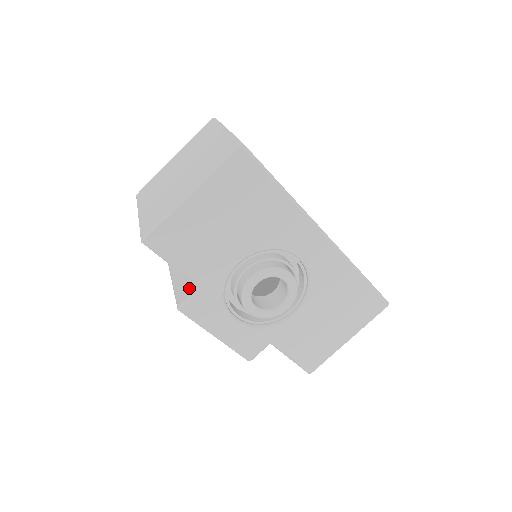
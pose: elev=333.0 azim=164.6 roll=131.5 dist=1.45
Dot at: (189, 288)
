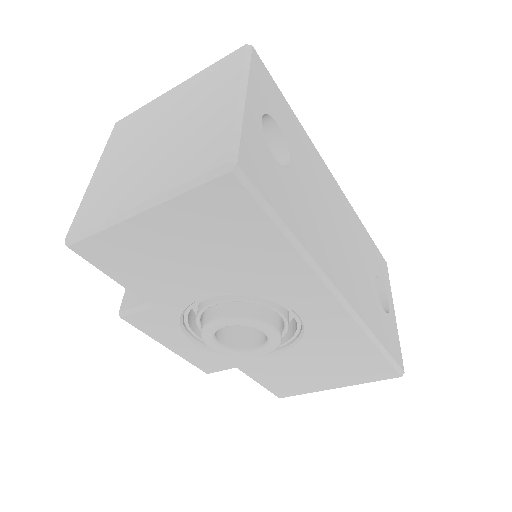
Dot at: occluded
